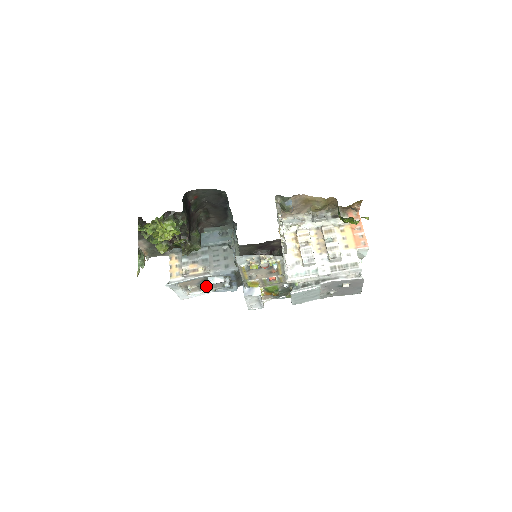
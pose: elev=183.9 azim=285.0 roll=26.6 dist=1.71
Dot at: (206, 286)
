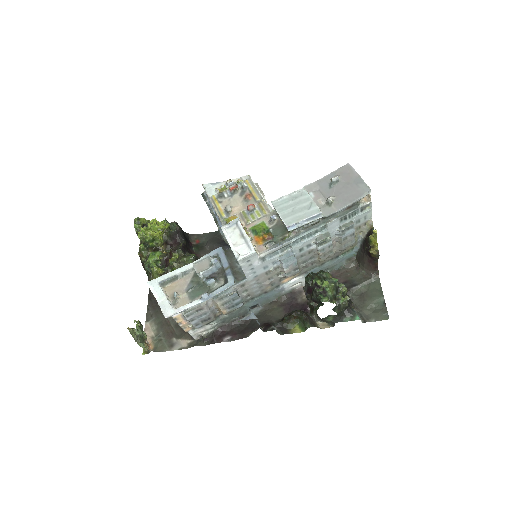
Dot at: (198, 294)
